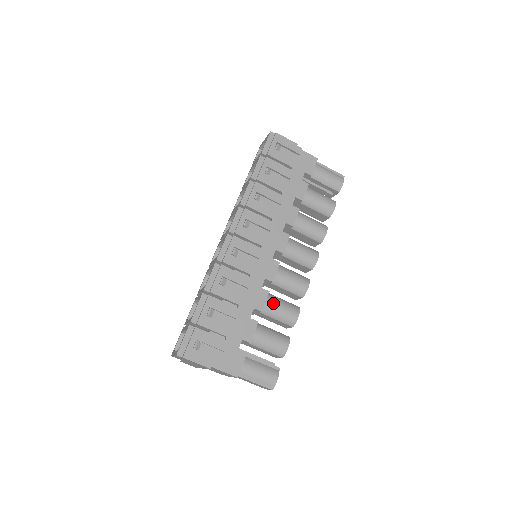
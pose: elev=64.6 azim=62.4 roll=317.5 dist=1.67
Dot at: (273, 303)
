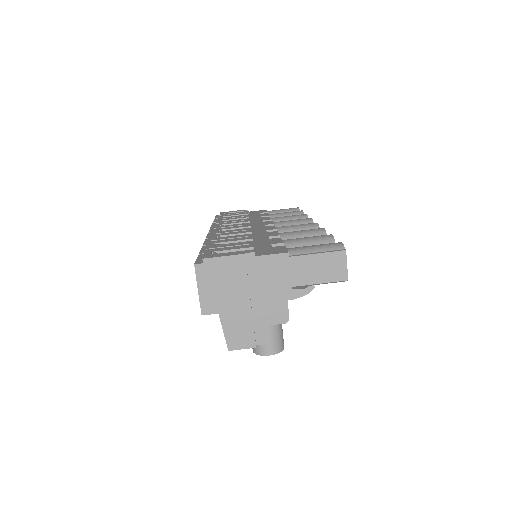
Dot at: (288, 232)
